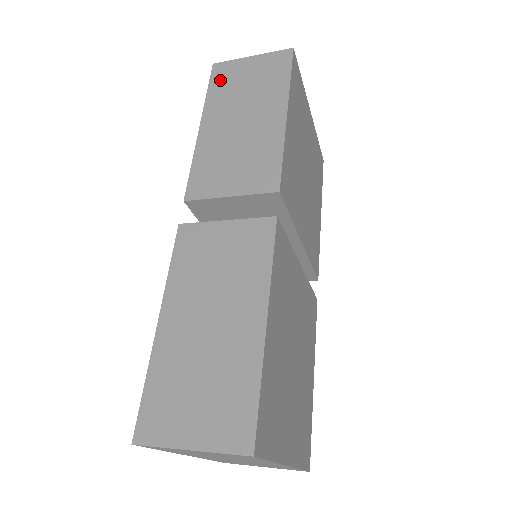
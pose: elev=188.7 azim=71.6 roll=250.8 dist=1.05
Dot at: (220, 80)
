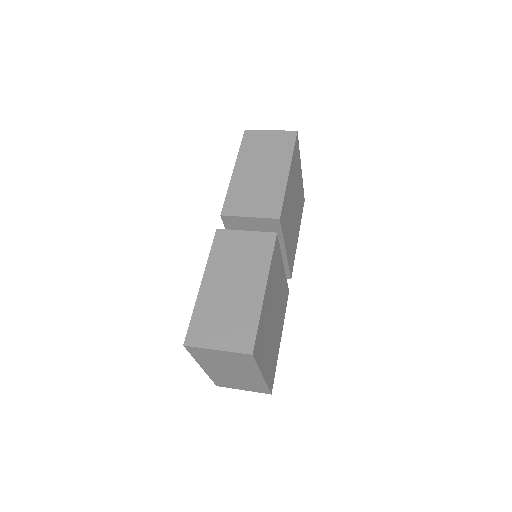
Dot at: (249, 142)
